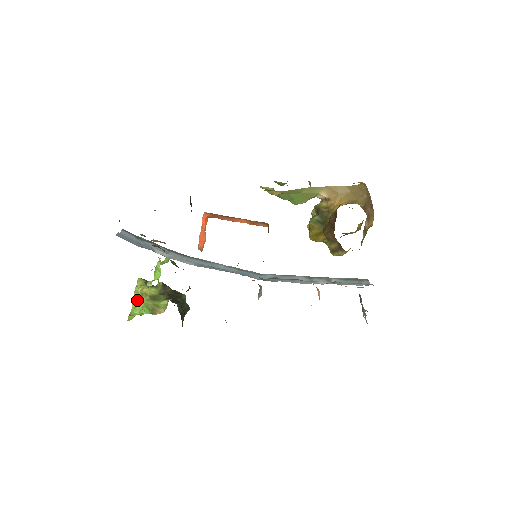
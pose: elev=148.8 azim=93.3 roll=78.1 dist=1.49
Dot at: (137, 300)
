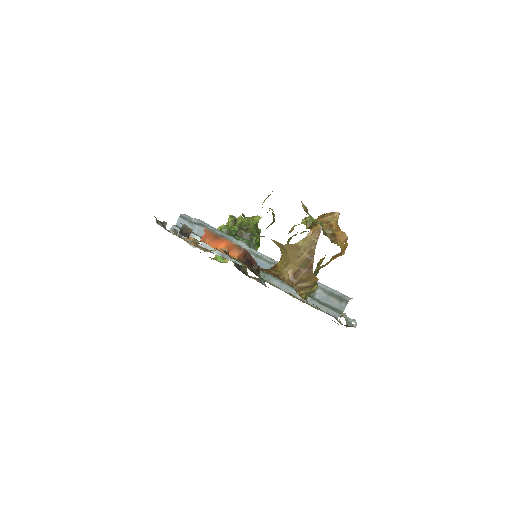
Dot at: occluded
